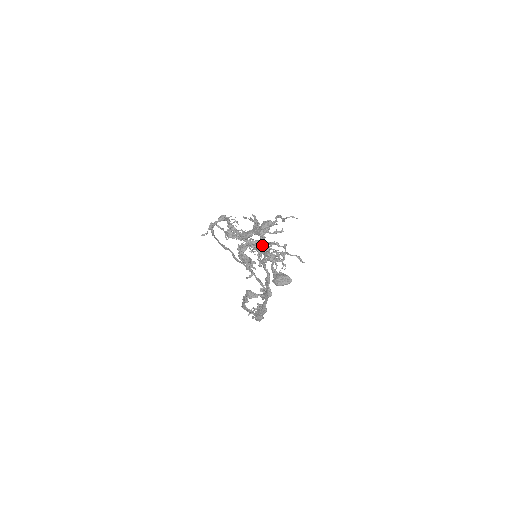
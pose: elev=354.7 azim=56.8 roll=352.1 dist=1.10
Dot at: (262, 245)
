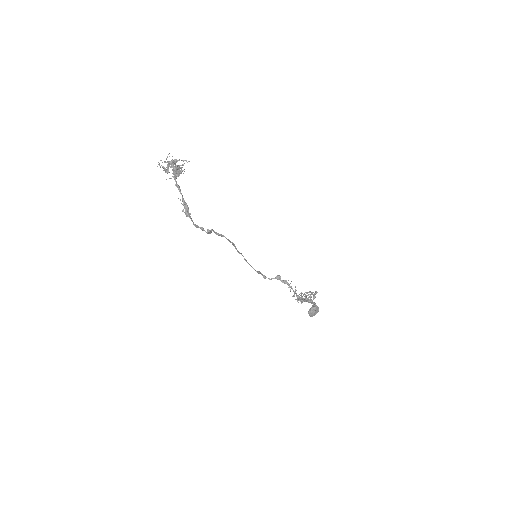
Dot at: (168, 161)
